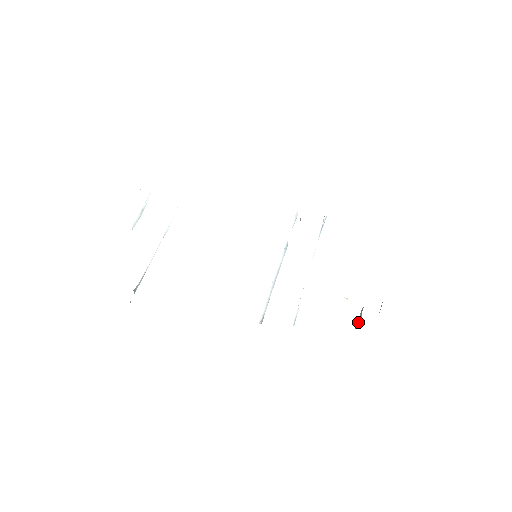
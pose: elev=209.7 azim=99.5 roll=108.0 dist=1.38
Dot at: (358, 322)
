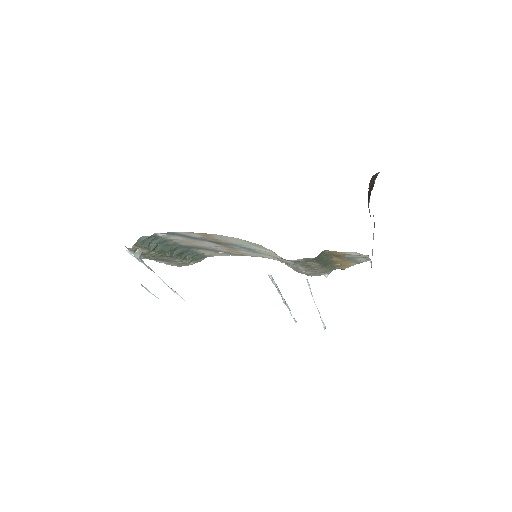
Dot at: (370, 261)
